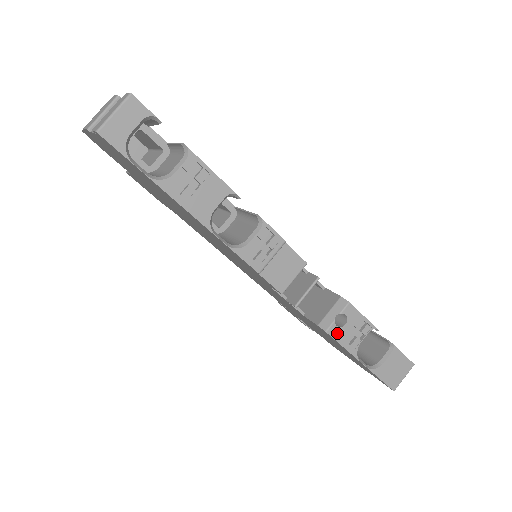
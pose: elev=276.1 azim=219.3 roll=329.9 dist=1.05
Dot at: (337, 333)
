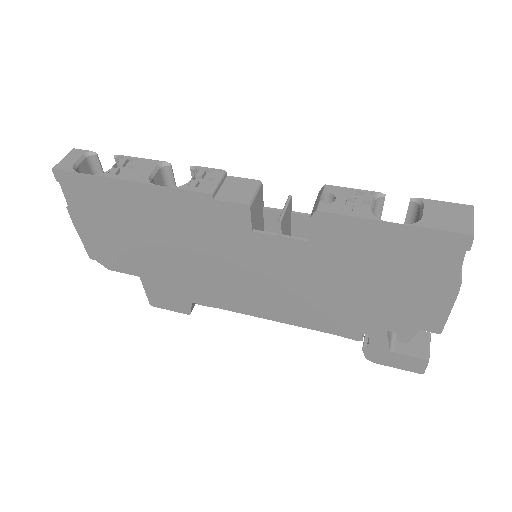
Dot at: (331, 208)
